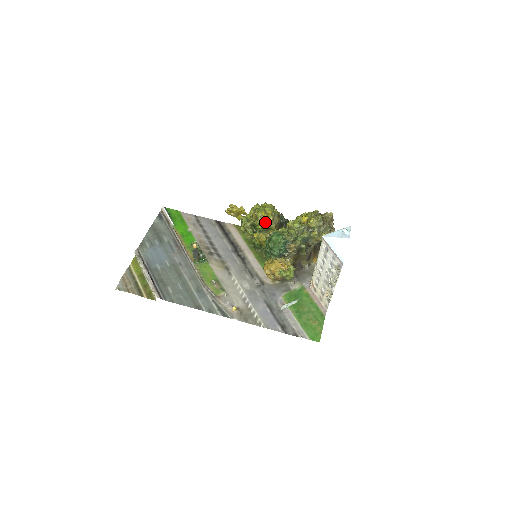
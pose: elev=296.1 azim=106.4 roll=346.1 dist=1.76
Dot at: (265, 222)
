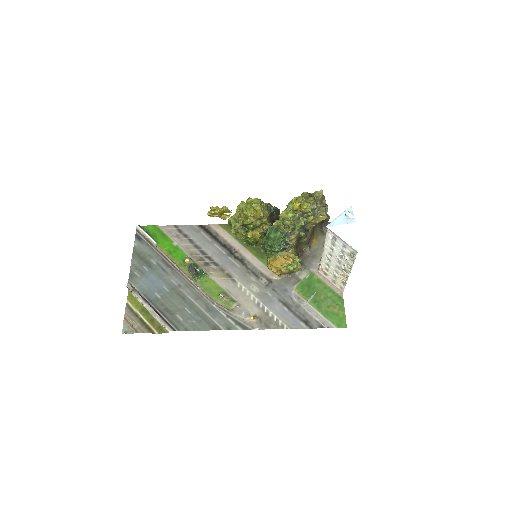
Dot at: (256, 219)
